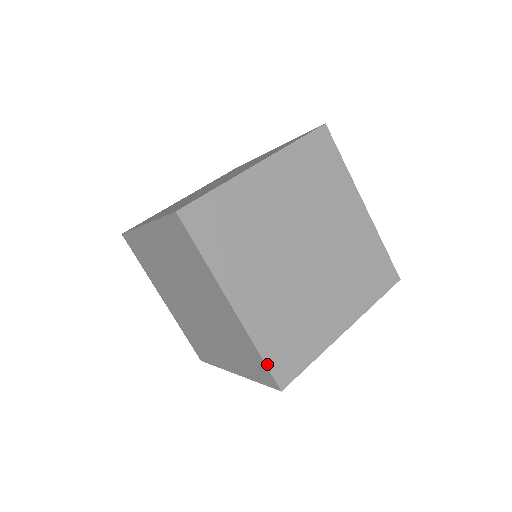
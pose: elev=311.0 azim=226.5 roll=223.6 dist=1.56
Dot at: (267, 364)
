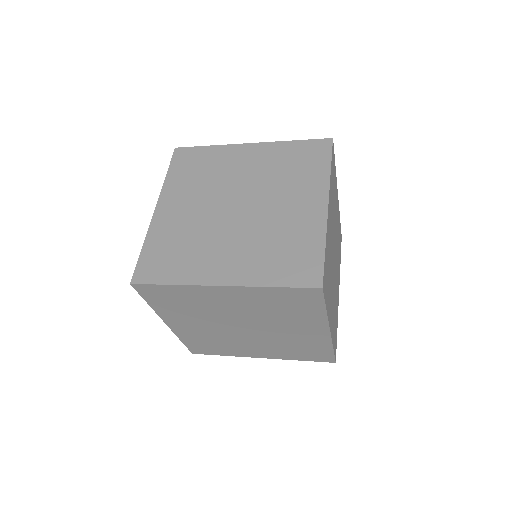
Dot at: (140, 258)
